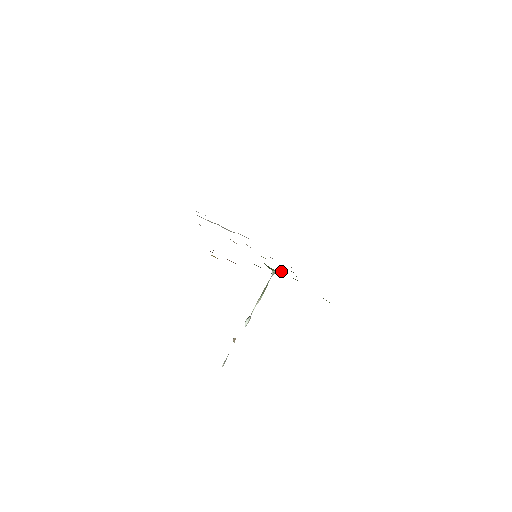
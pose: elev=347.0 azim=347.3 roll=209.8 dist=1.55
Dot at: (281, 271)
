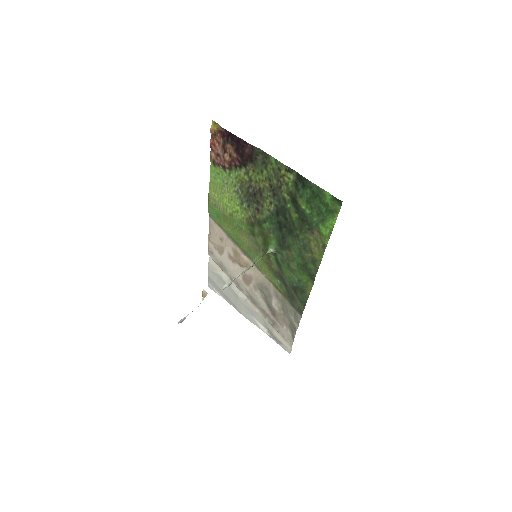
Dot at: (278, 256)
